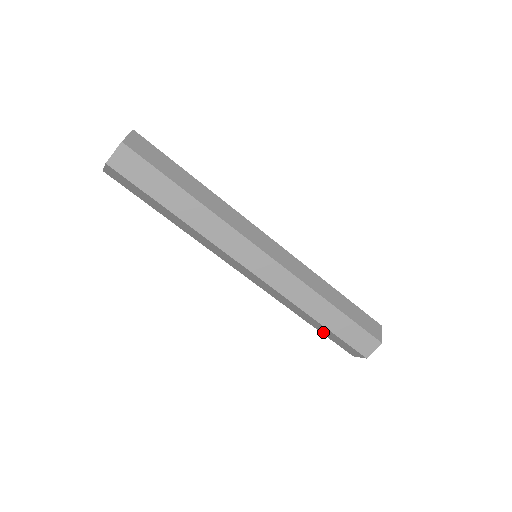
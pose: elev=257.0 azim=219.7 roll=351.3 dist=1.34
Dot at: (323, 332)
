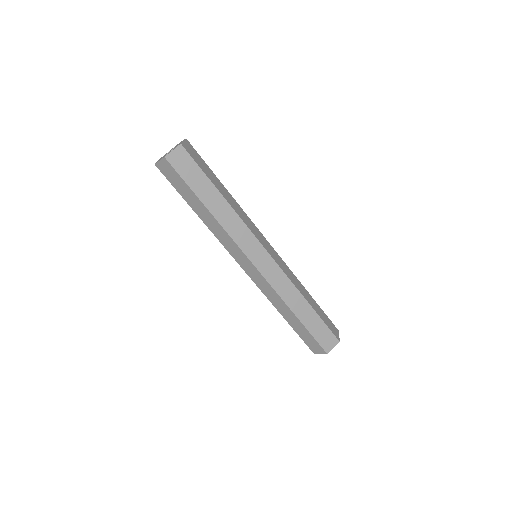
Dot at: (296, 328)
